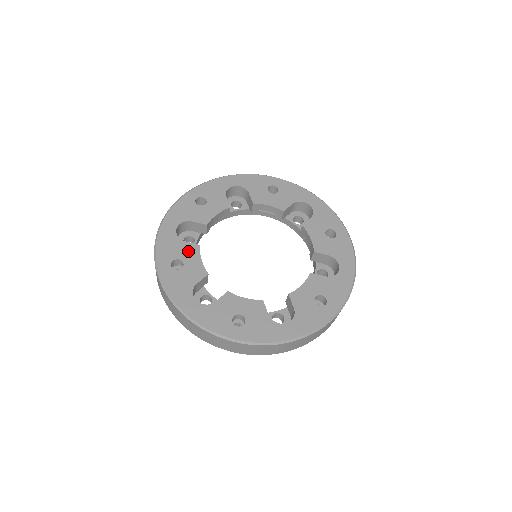
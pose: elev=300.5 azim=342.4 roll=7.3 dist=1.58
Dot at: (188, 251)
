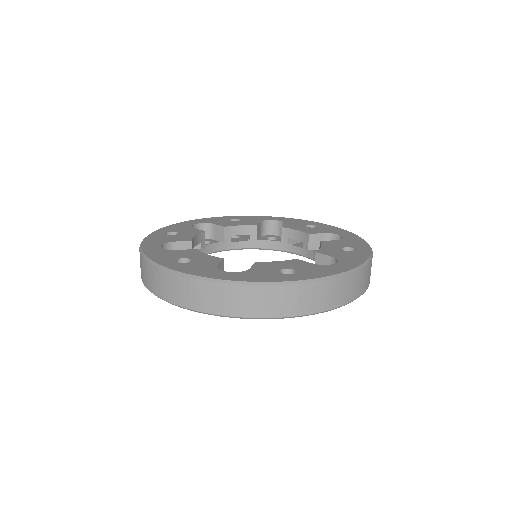
Dot at: (187, 253)
